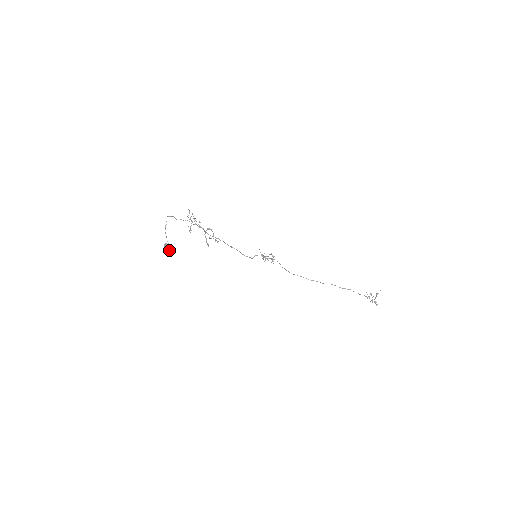
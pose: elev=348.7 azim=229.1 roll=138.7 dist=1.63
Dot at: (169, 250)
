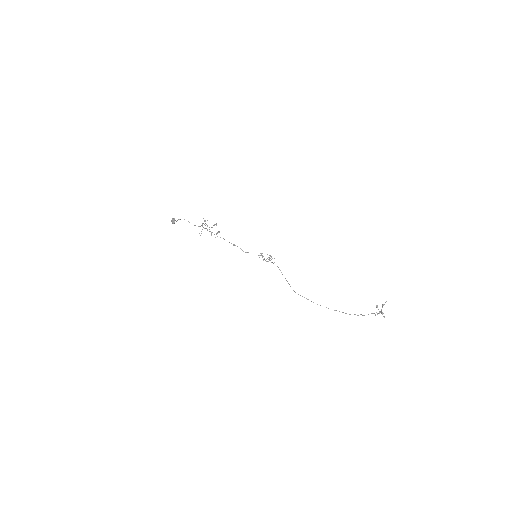
Dot at: (174, 221)
